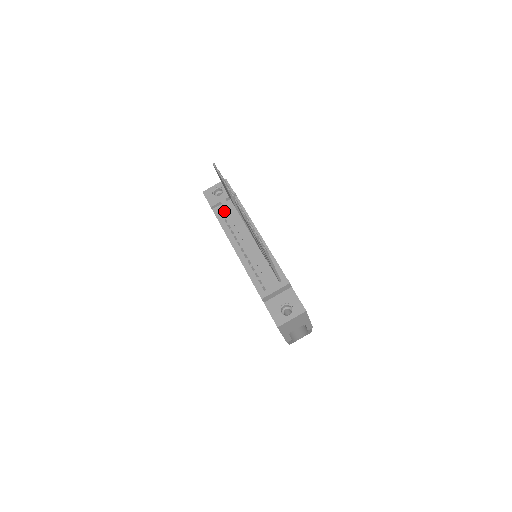
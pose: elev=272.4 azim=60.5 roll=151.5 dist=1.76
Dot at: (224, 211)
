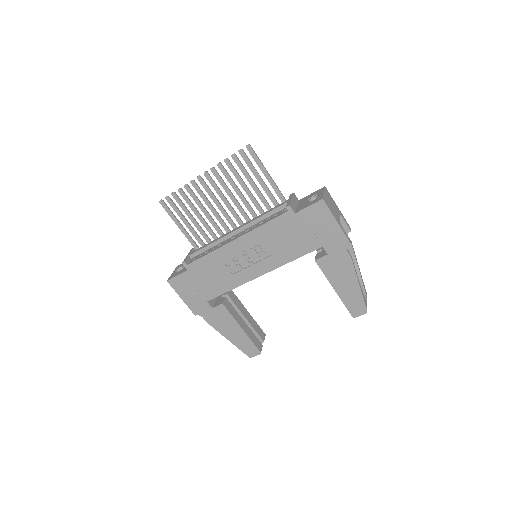
Dot at: (198, 255)
